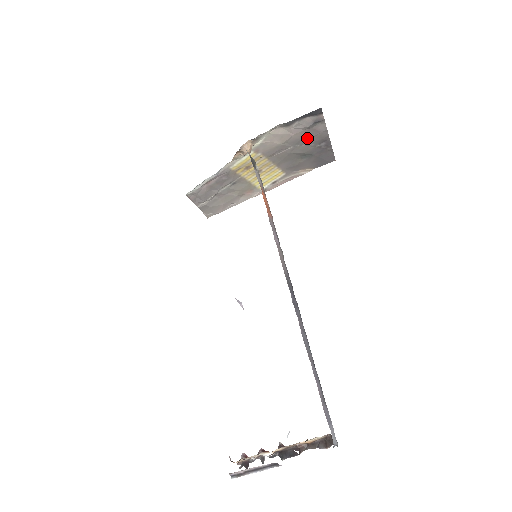
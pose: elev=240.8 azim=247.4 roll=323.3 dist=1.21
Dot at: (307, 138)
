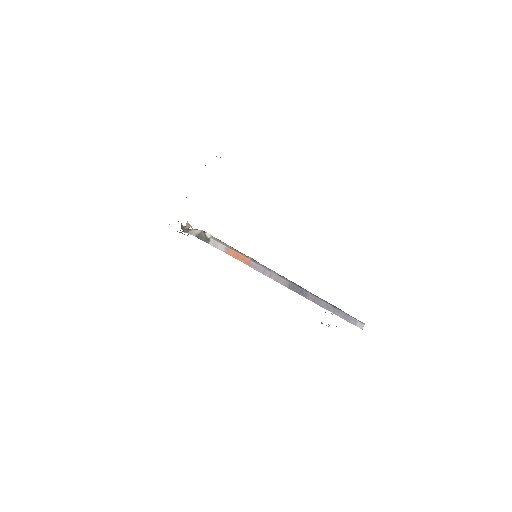
Dot at: occluded
